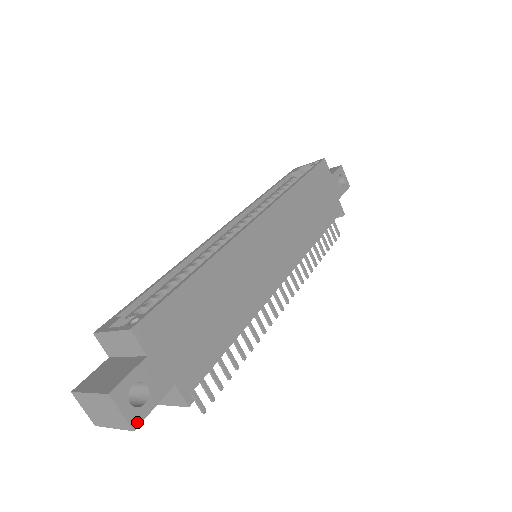
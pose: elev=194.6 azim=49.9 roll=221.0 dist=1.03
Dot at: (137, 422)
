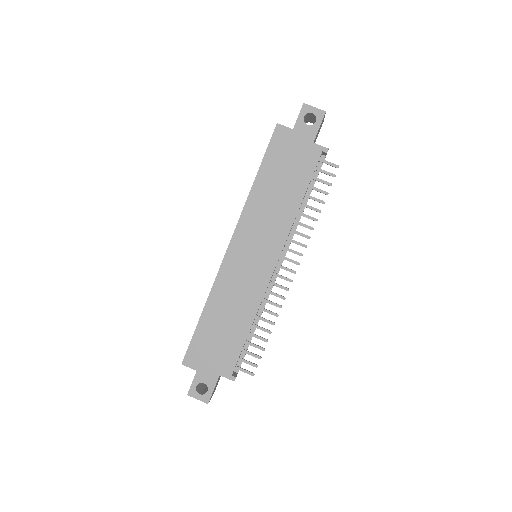
Dot at: (208, 400)
